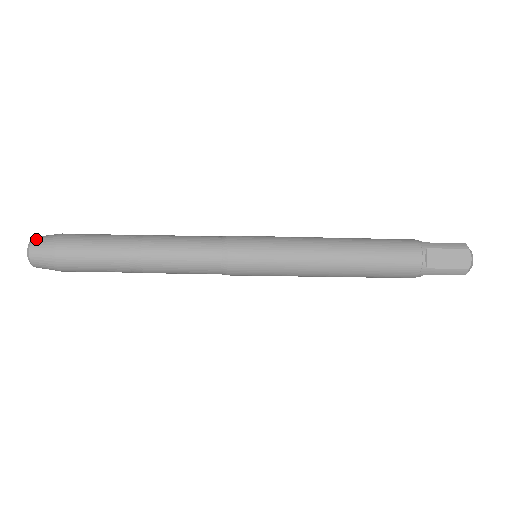
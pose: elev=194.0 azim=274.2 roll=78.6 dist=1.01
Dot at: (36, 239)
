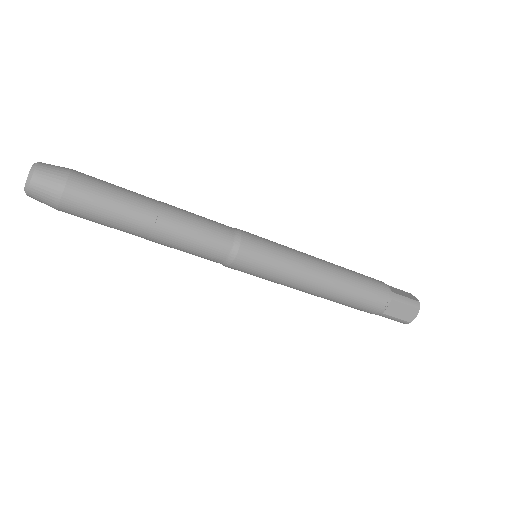
Dot at: (40, 171)
